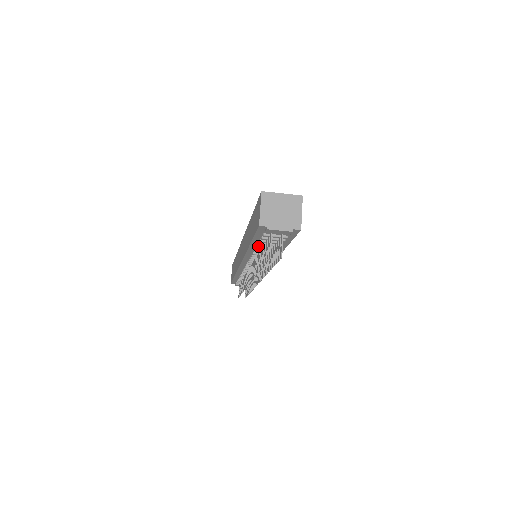
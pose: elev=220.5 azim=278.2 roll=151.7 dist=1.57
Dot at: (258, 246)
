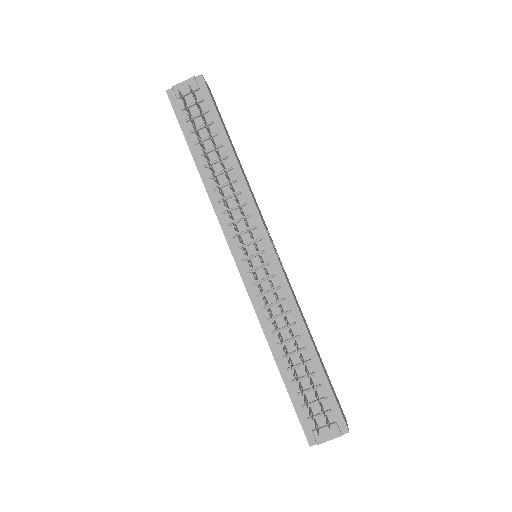
Dot at: (200, 154)
